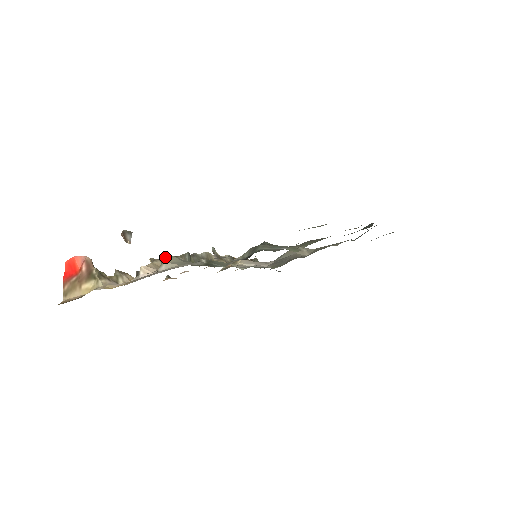
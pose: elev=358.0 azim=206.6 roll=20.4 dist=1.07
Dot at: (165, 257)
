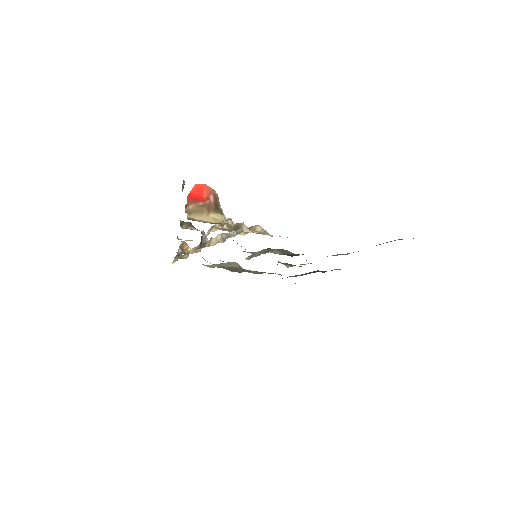
Dot at: (258, 225)
